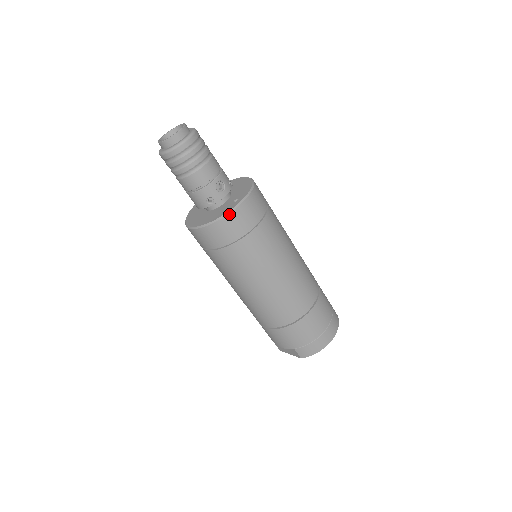
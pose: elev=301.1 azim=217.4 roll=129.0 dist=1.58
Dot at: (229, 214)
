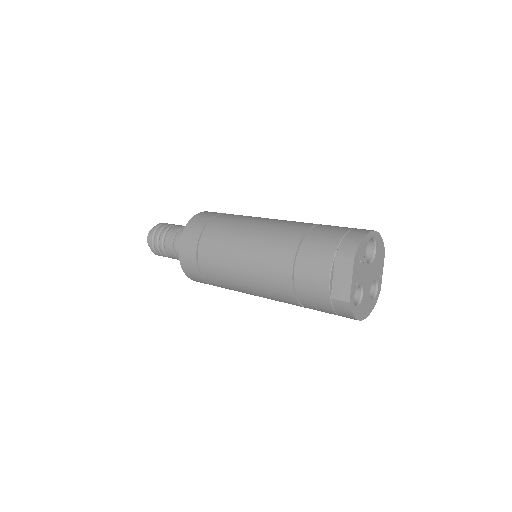
Dot at: (196, 215)
